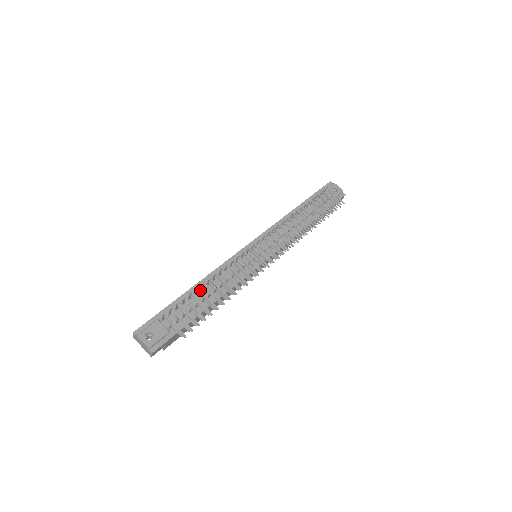
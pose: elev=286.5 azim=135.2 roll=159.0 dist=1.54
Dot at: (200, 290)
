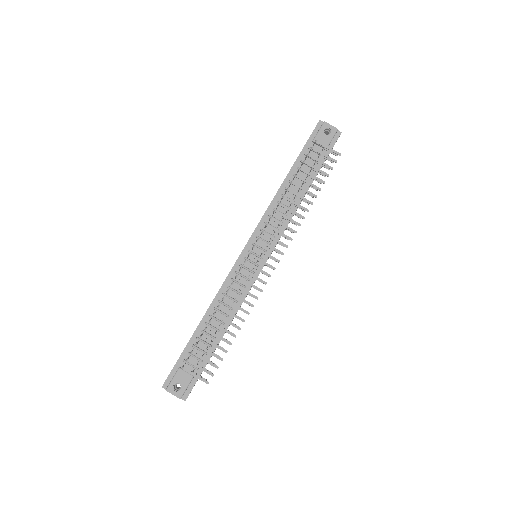
Dot at: (208, 330)
